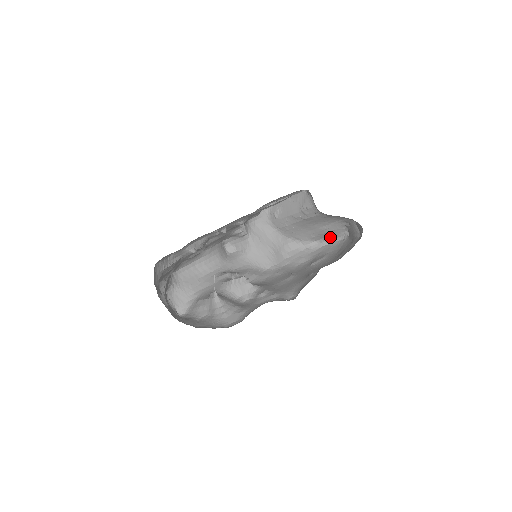
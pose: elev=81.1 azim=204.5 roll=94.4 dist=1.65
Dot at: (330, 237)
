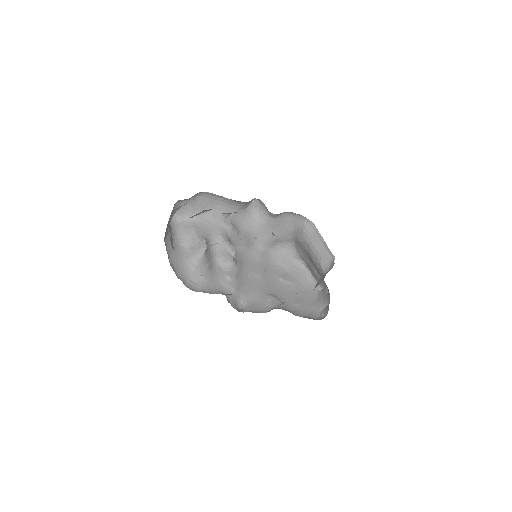
Dot at: occluded
